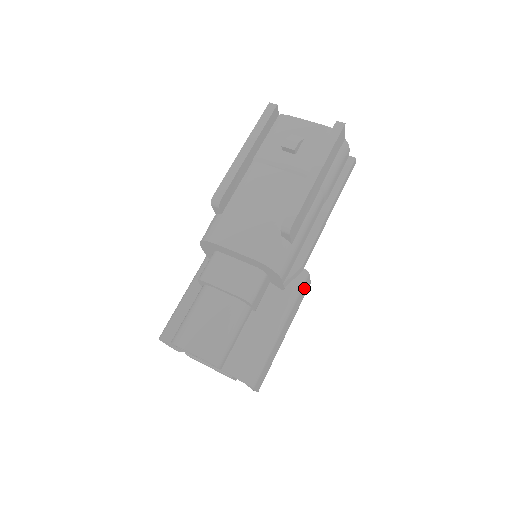
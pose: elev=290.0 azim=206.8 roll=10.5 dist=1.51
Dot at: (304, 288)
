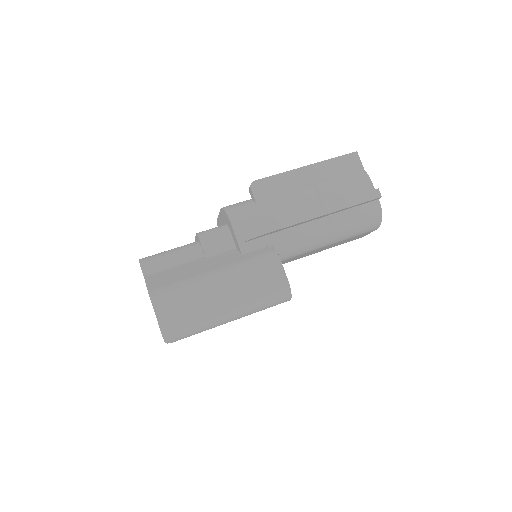
Dot at: (269, 270)
